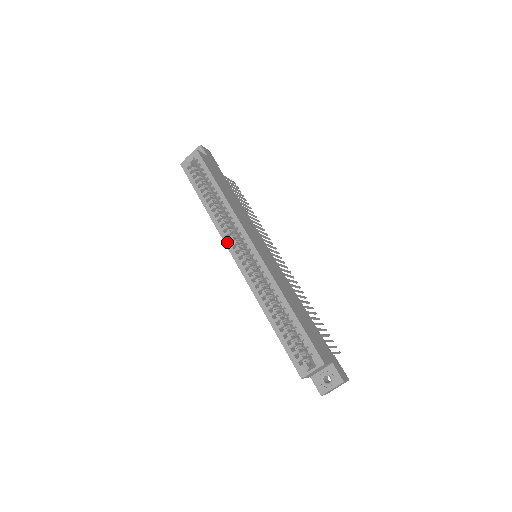
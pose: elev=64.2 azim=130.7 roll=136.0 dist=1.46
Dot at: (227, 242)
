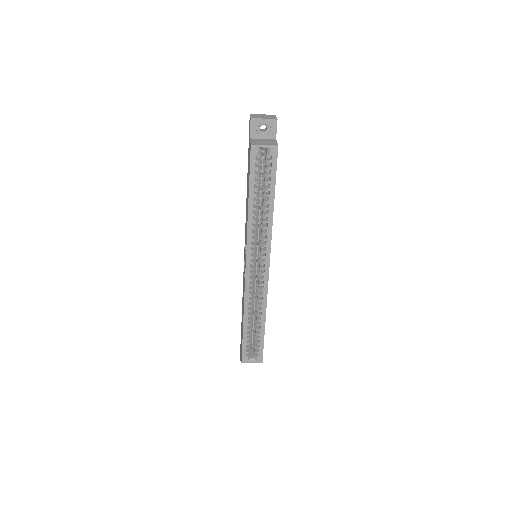
Dot at: (249, 253)
